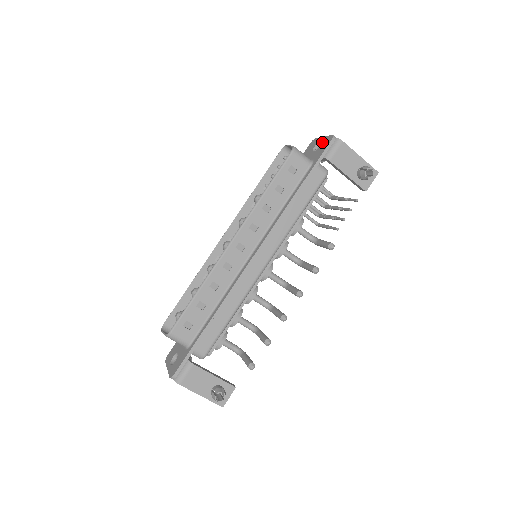
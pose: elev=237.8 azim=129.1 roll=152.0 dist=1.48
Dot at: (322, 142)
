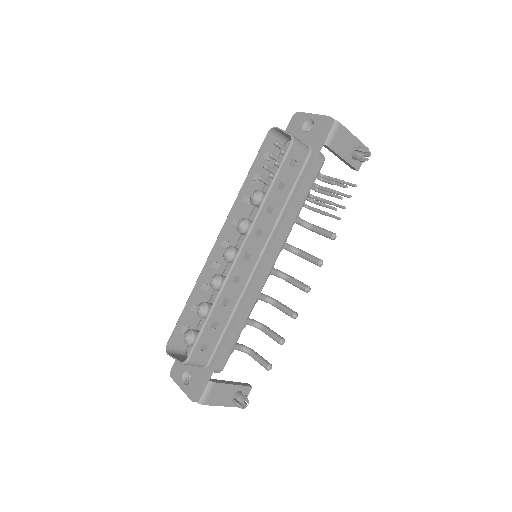
Dot at: (315, 122)
